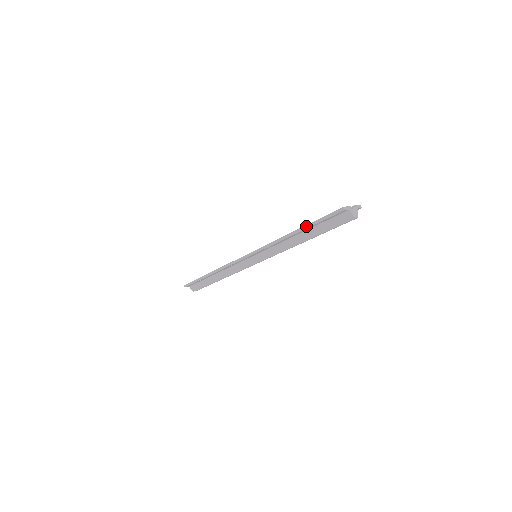
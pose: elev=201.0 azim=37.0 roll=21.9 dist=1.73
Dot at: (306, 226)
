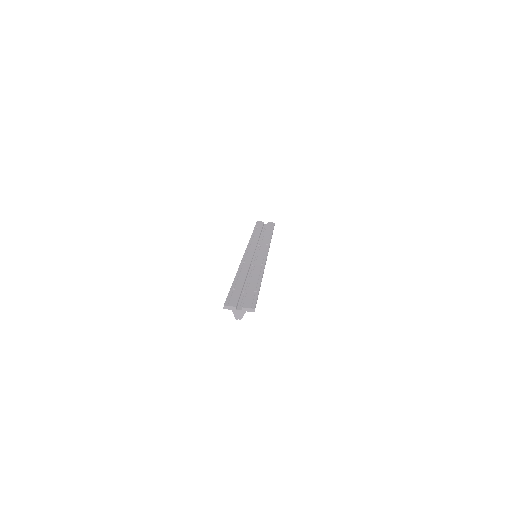
Dot at: (232, 285)
